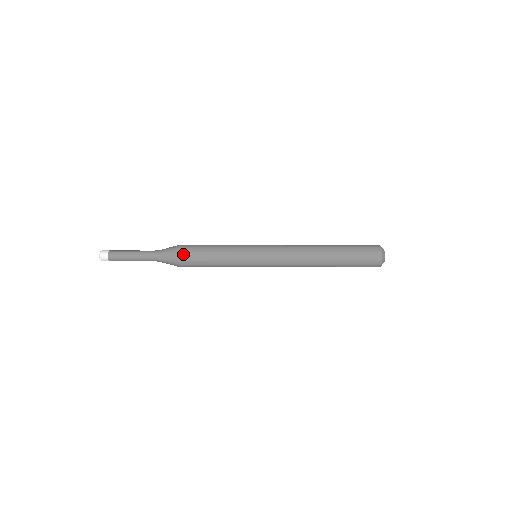
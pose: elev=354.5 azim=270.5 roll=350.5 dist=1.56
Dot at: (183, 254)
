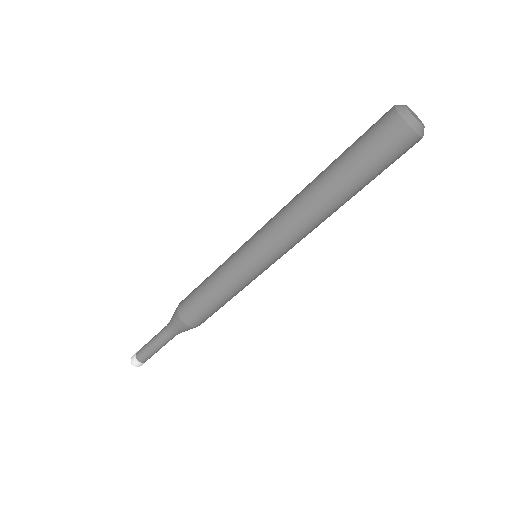
Dot at: (181, 306)
